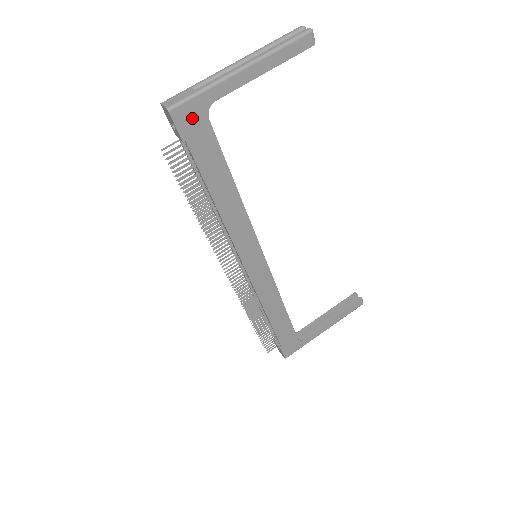
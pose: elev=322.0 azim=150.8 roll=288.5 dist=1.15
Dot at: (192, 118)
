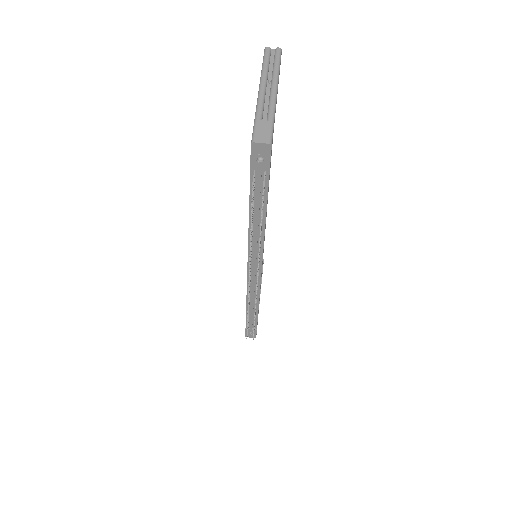
Dot at: occluded
